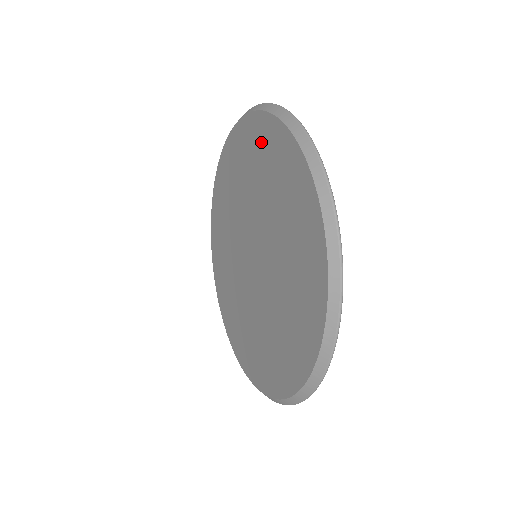
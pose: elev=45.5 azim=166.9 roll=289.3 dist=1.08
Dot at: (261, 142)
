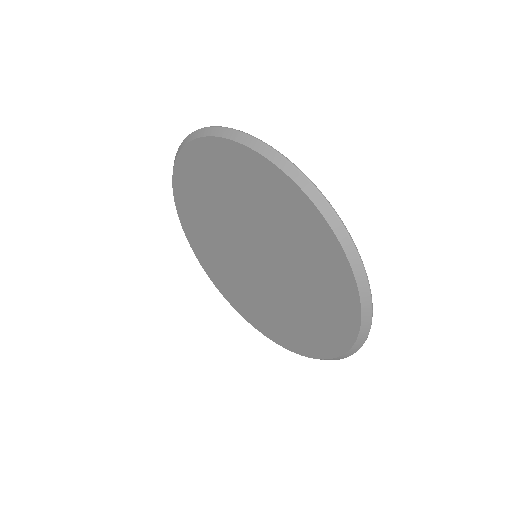
Dot at: (252, 175)
